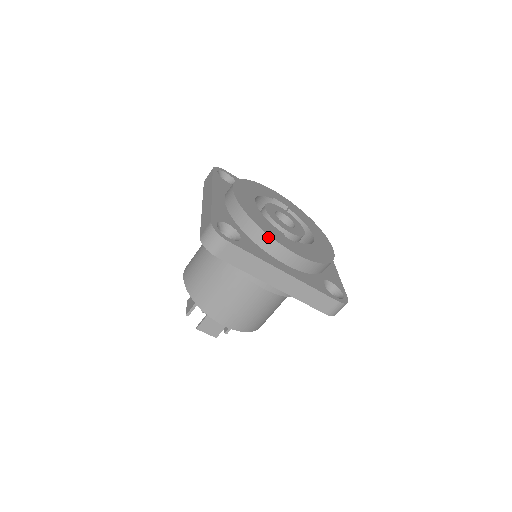
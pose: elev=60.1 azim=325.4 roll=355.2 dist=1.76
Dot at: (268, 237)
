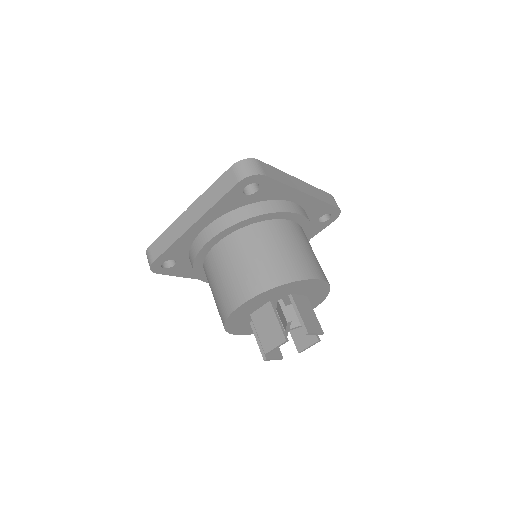
Dot at: occluded
